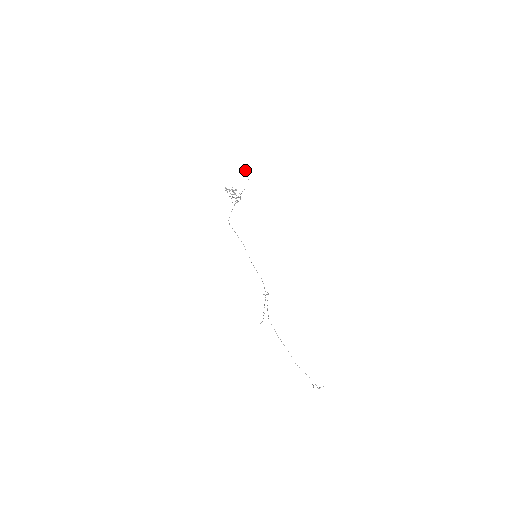
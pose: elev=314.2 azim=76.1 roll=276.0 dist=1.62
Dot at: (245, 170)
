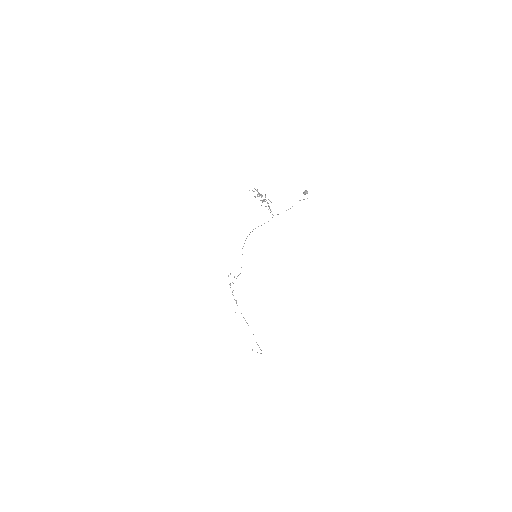
Dot at: occluded
